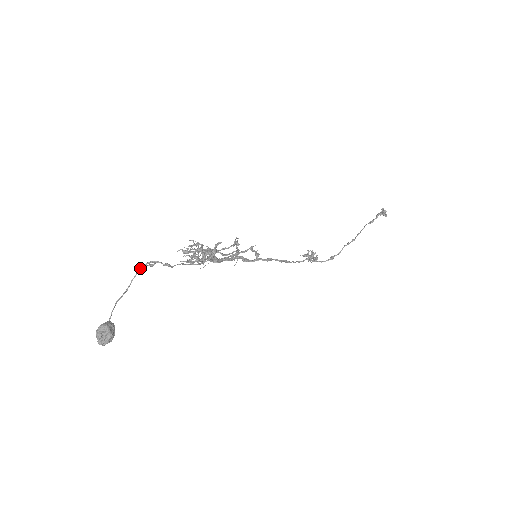
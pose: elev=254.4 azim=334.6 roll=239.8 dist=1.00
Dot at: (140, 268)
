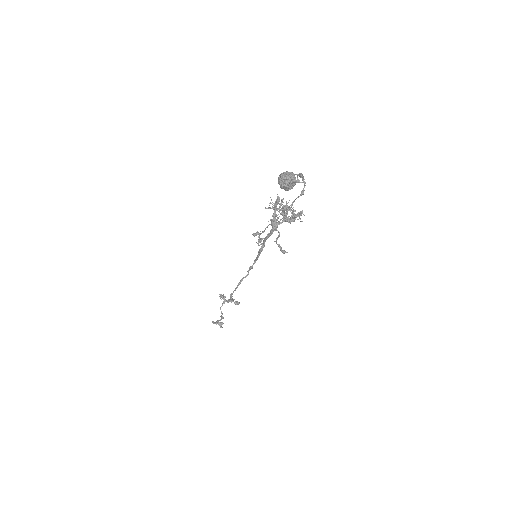
Dot at: (302, 174)
